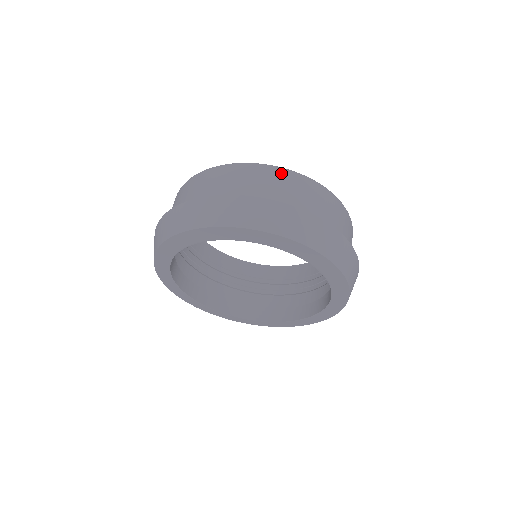
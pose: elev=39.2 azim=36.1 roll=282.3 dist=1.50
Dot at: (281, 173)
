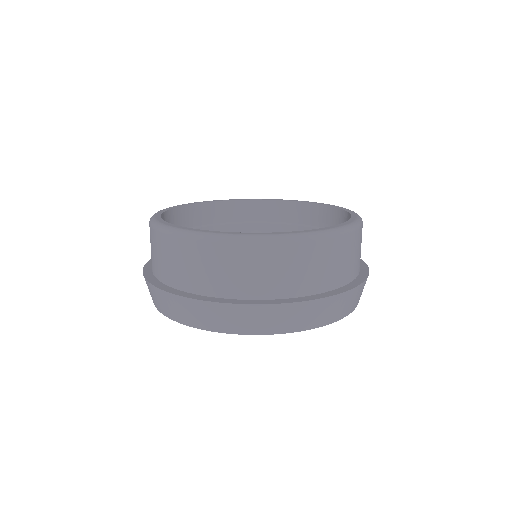
Dot at: (171, 241)
